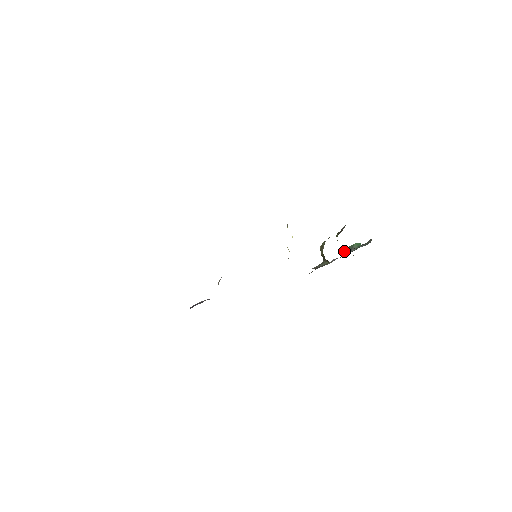
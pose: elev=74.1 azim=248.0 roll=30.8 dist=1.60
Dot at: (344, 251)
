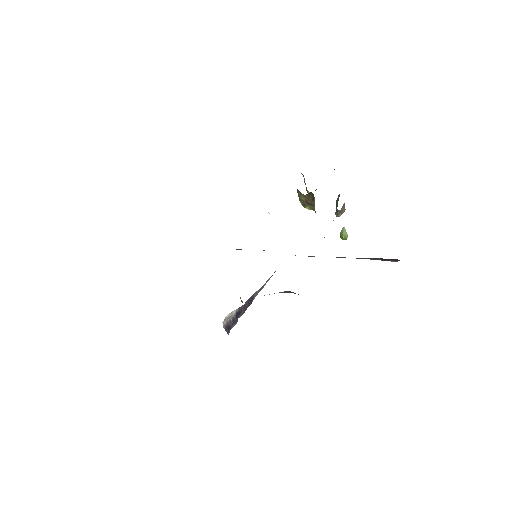
Dot at: (336, 216)
